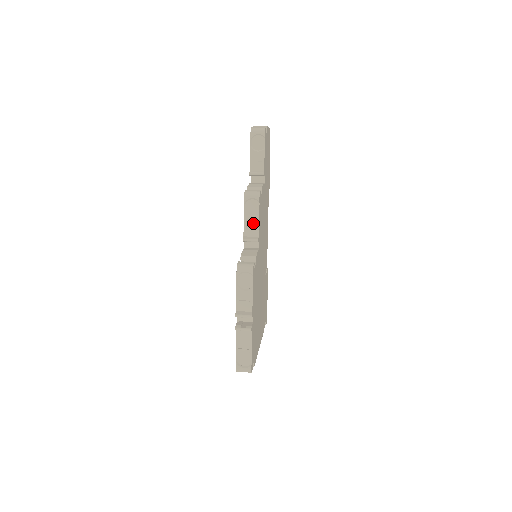
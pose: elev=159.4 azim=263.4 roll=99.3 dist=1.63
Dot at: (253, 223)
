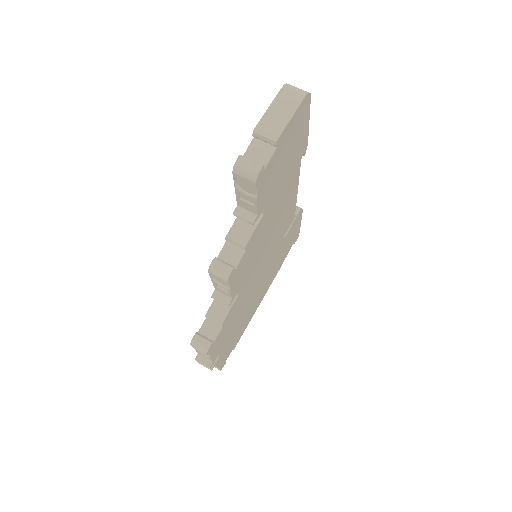
Dot at: occluded
